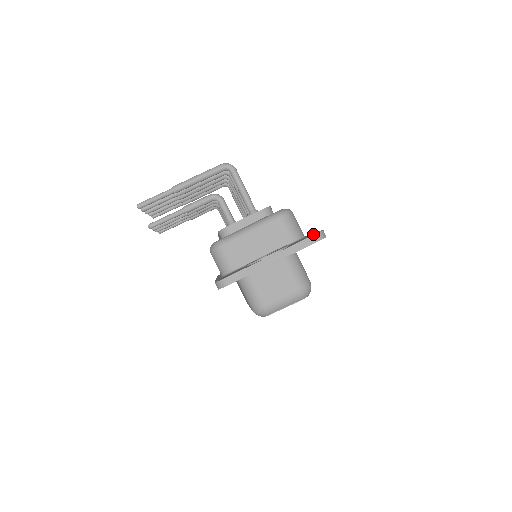
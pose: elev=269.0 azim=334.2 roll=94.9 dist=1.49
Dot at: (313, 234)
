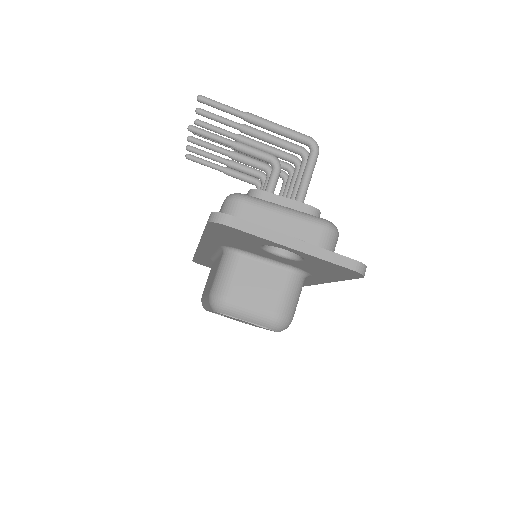
Dot at: occluded
